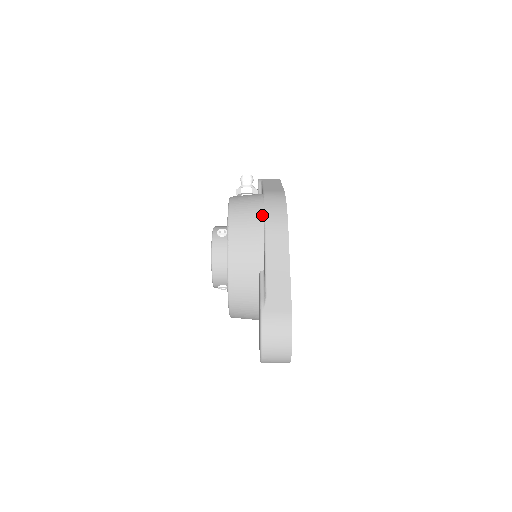
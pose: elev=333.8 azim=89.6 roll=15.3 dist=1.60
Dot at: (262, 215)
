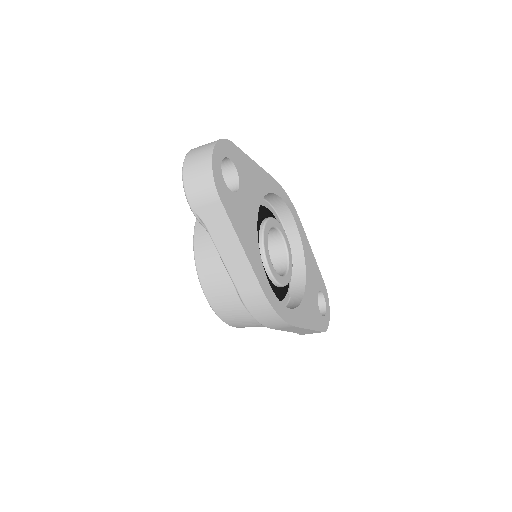
Dot at: occluded
